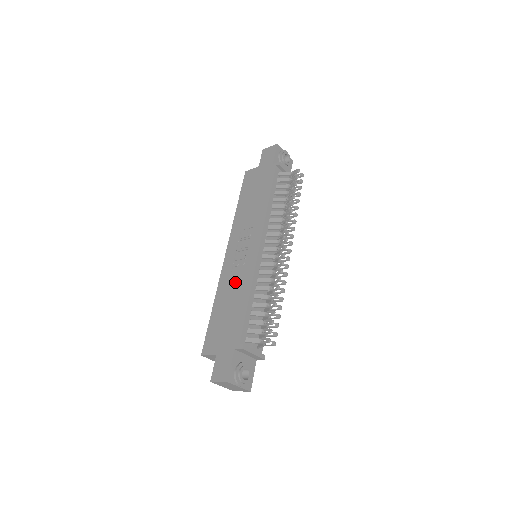
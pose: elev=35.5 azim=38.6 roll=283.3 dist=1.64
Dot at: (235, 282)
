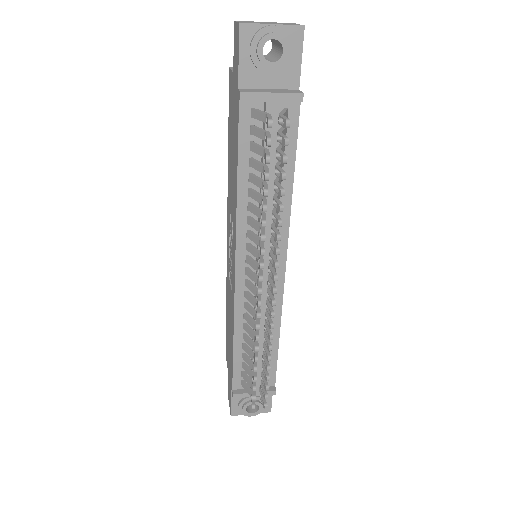
Dot at: (229, 299)
